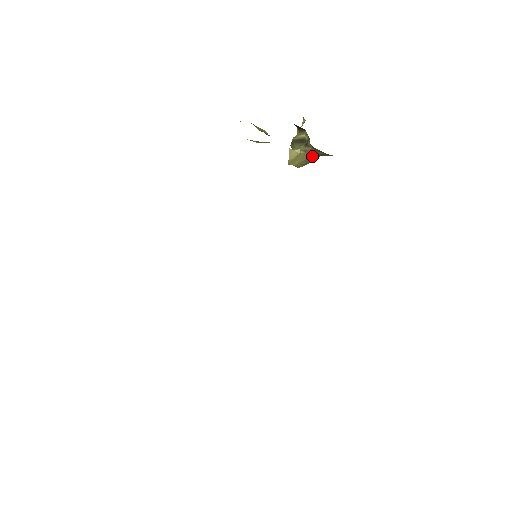
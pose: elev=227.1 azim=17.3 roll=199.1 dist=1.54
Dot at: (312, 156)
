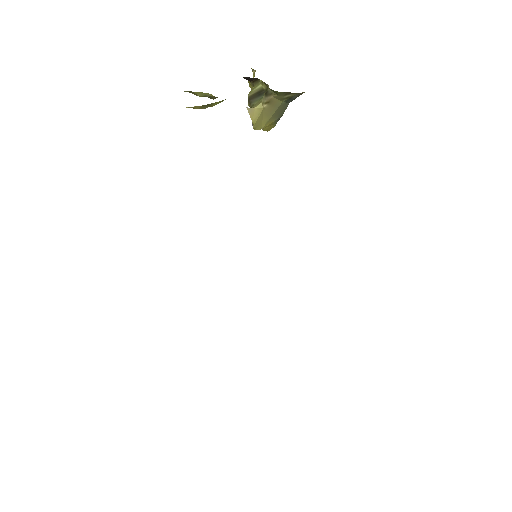
Dot at: (279, 106)
